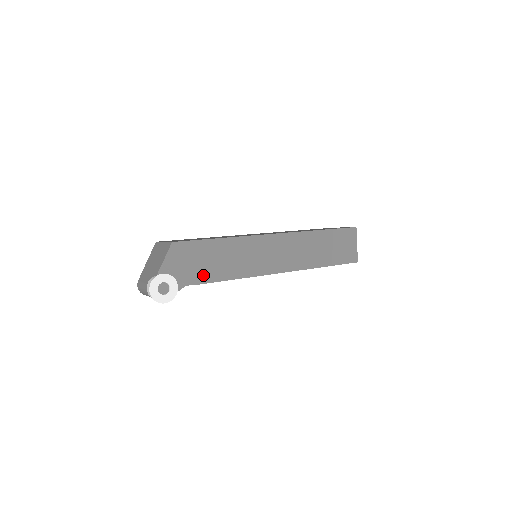
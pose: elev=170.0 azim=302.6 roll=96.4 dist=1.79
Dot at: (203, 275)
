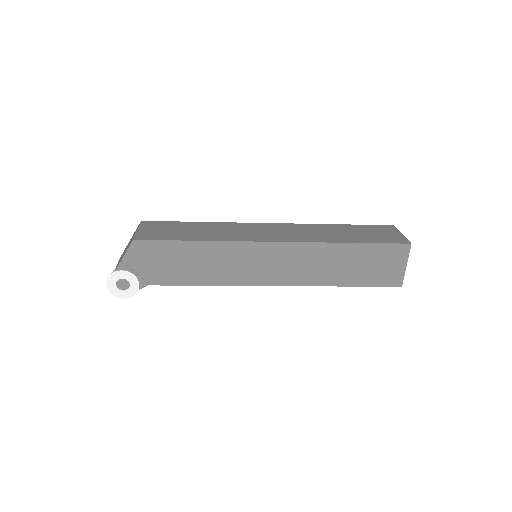
Dot at: (171, 277)
